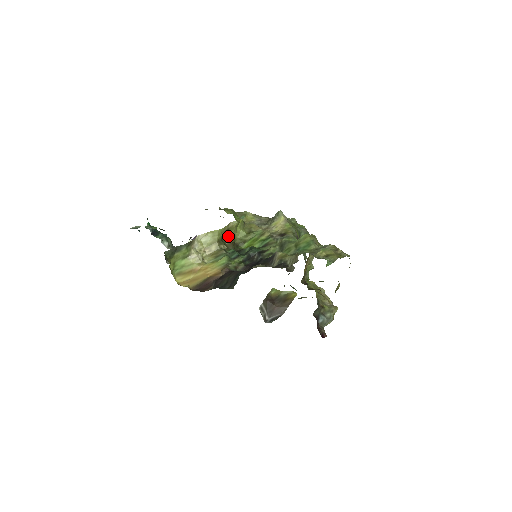
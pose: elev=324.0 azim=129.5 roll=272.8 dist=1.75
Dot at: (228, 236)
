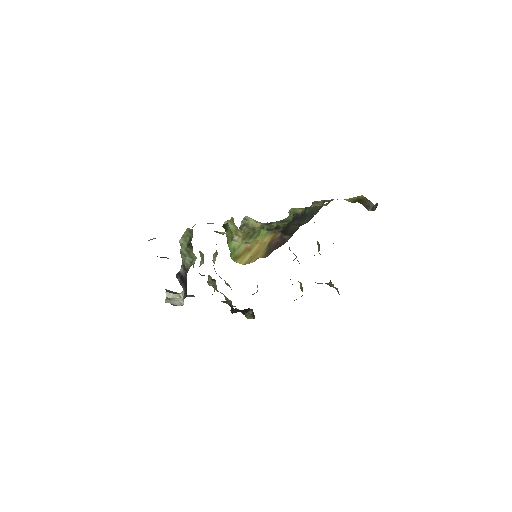
Dot at: occluded
